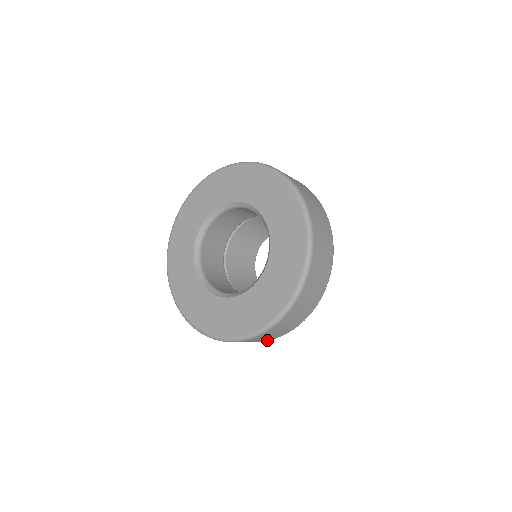
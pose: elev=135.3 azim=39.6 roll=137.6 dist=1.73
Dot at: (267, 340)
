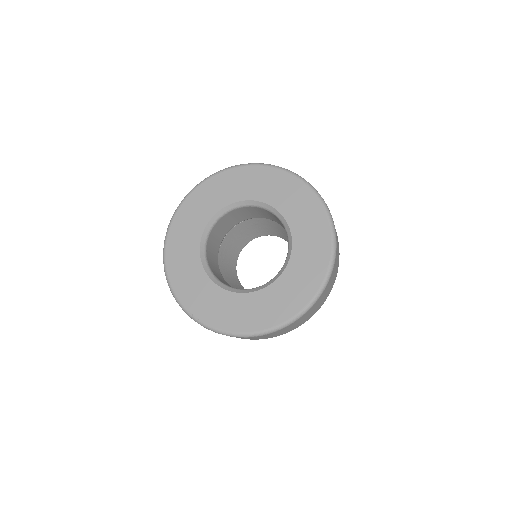
Dot at: (265, 338)
